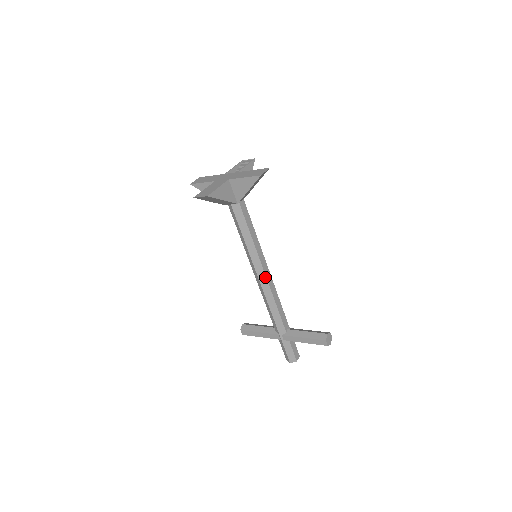
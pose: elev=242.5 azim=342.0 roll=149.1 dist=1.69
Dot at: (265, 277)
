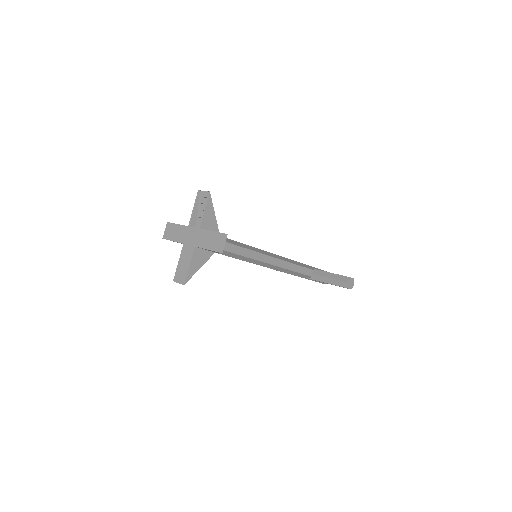
Dot at: (272, 265)
